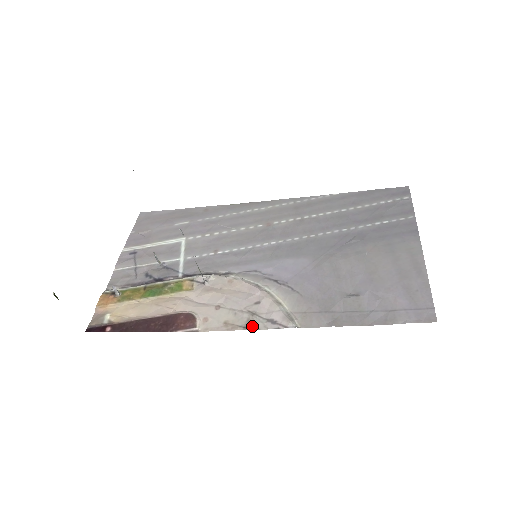
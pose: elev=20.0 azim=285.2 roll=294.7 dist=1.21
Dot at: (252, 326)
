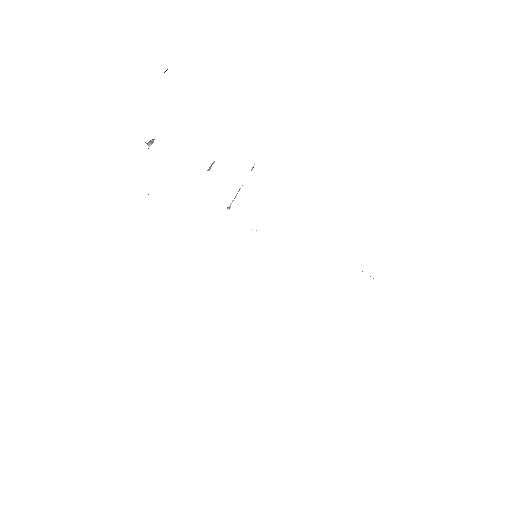
Dot at: occluded
